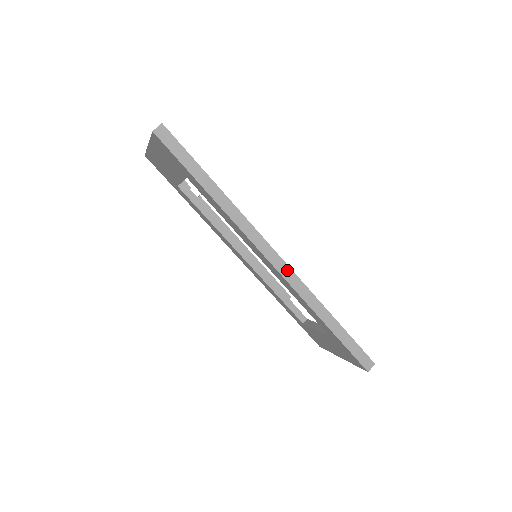
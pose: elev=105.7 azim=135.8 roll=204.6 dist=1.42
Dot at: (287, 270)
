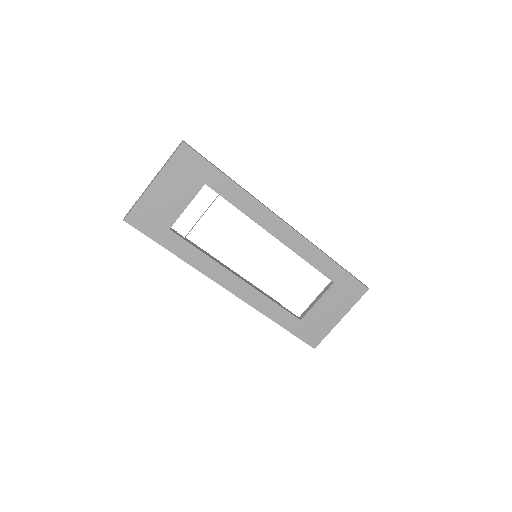
Dot at: occluded
